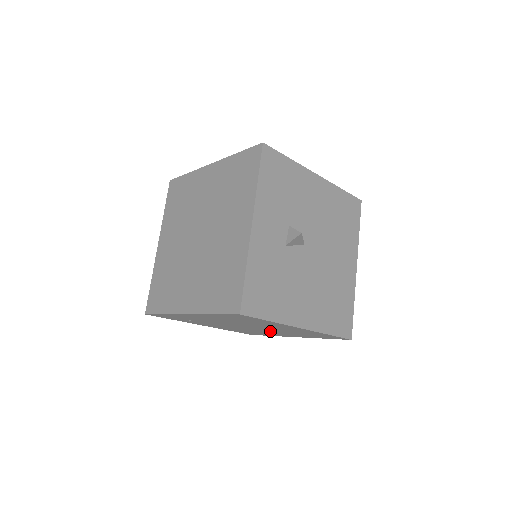
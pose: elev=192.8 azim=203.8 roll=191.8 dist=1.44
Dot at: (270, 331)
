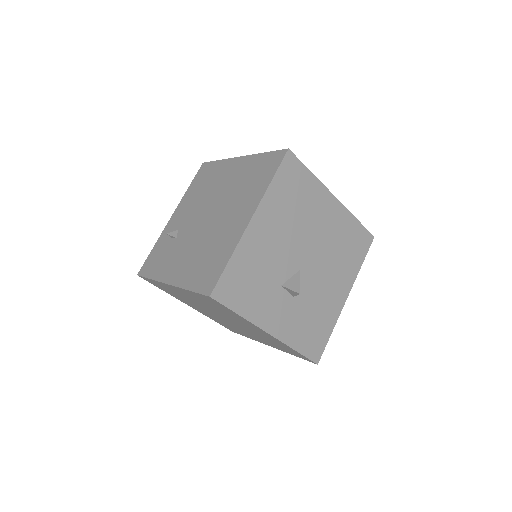
Dot at: occluded
